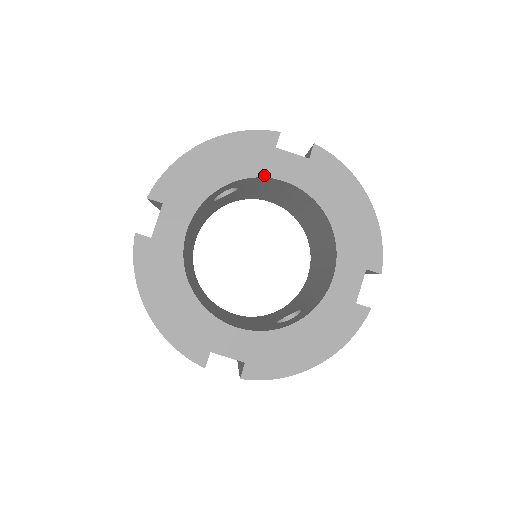
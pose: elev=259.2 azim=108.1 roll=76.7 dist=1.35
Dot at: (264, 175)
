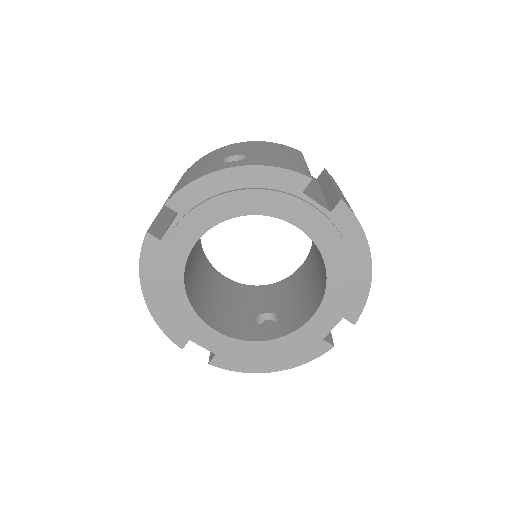
Dot at: (281, 217)
